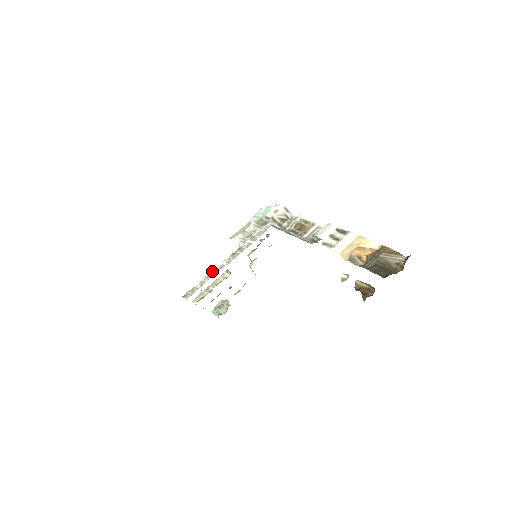
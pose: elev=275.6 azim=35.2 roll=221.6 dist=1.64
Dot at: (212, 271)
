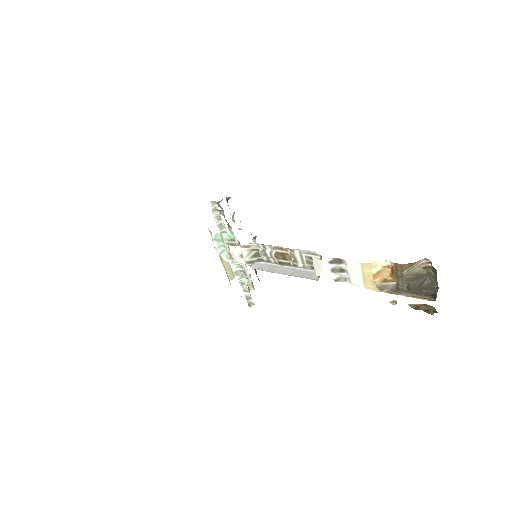
Dot at: (238, 279)
